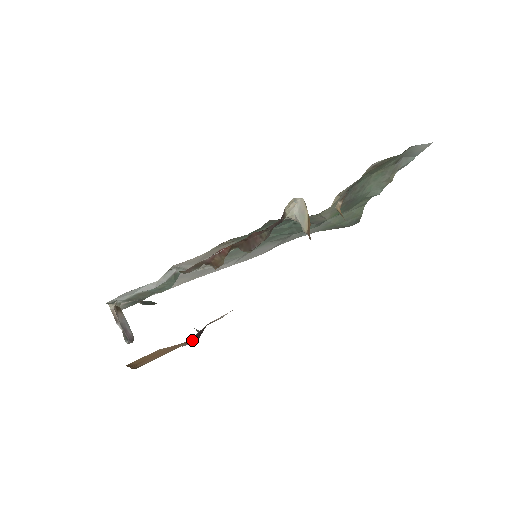
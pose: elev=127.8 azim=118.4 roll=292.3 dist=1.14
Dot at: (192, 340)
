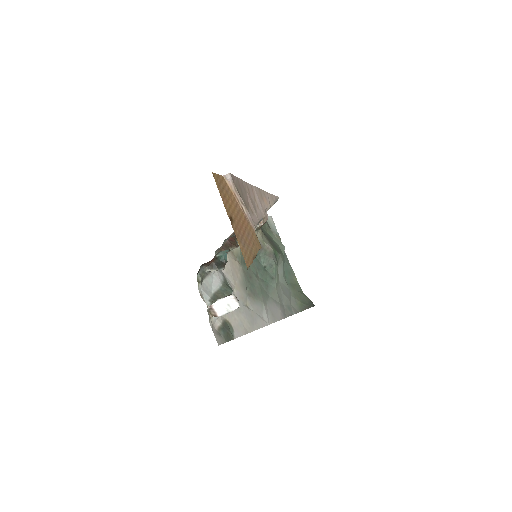
Dot at: (245, 207)
